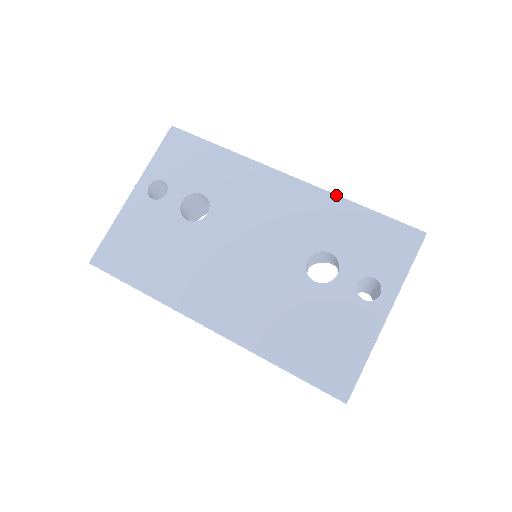
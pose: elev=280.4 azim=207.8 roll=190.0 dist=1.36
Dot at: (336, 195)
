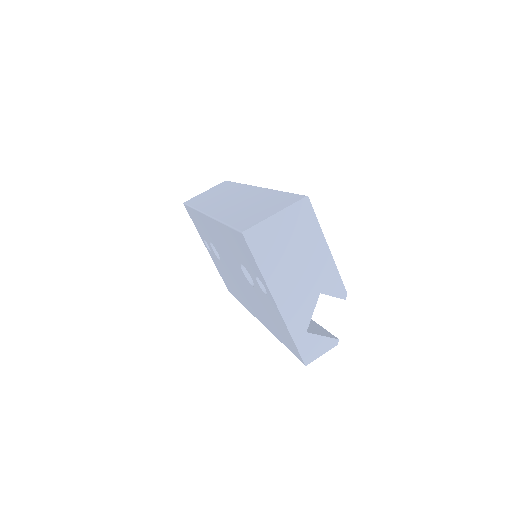
Dot at: (217, 221)
